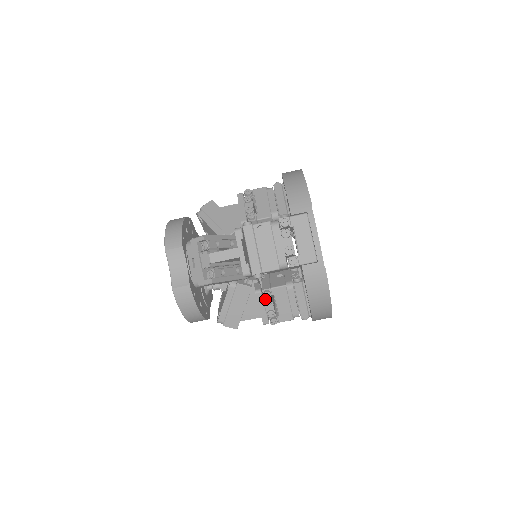
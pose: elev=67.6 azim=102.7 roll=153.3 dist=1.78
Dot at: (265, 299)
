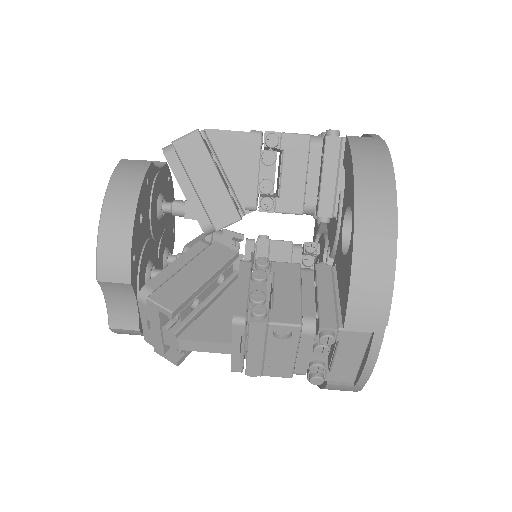
Dot at: (255, 269)
